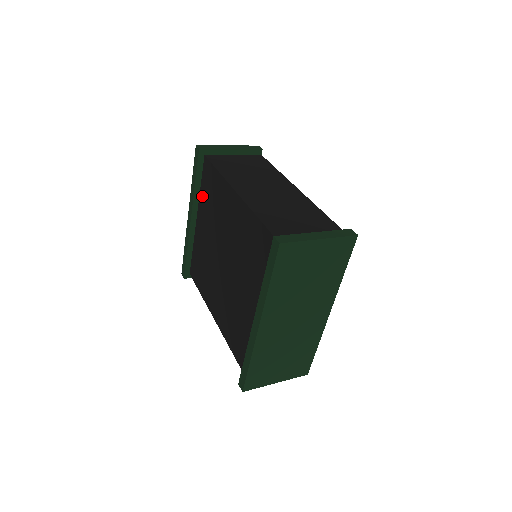
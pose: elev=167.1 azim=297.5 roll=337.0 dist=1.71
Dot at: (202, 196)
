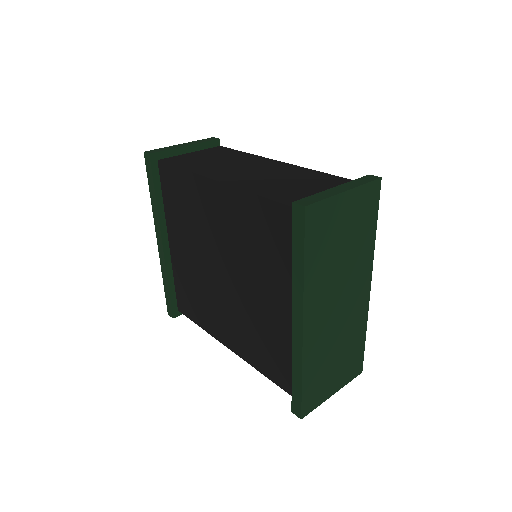
Dot at: (168, 210)
